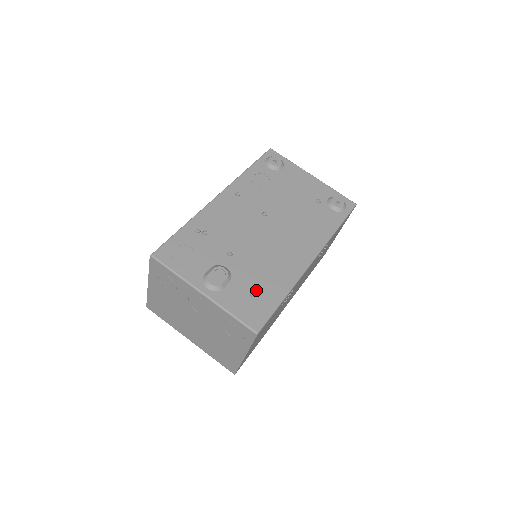
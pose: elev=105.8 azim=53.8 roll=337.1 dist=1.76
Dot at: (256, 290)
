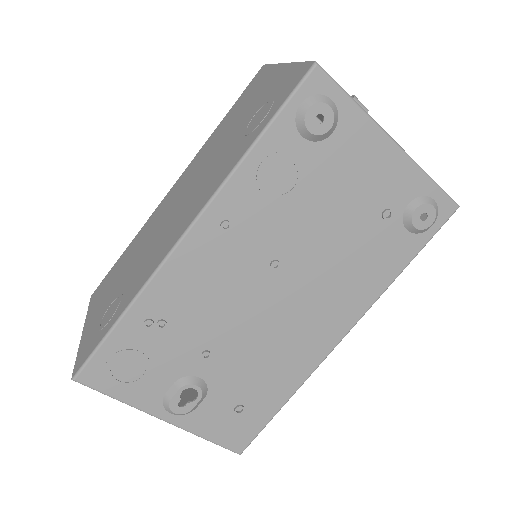
Dot at: (244, 402)
